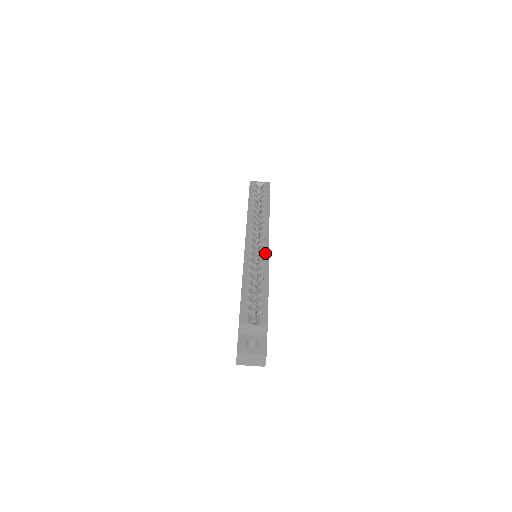
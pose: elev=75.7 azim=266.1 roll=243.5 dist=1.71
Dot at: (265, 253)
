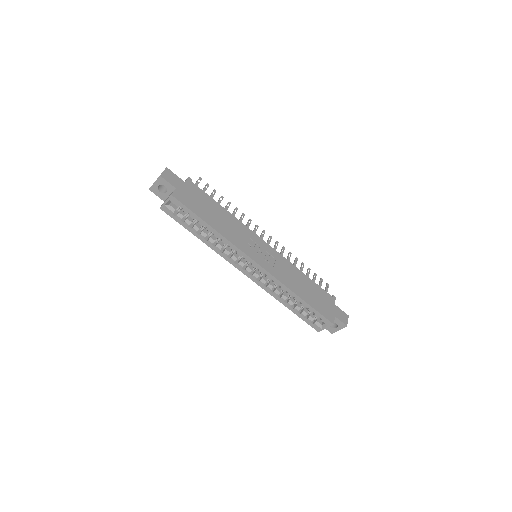
Dot at: (269, 277)
